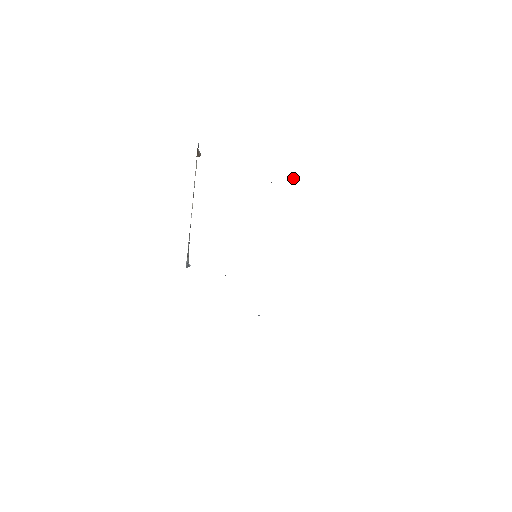
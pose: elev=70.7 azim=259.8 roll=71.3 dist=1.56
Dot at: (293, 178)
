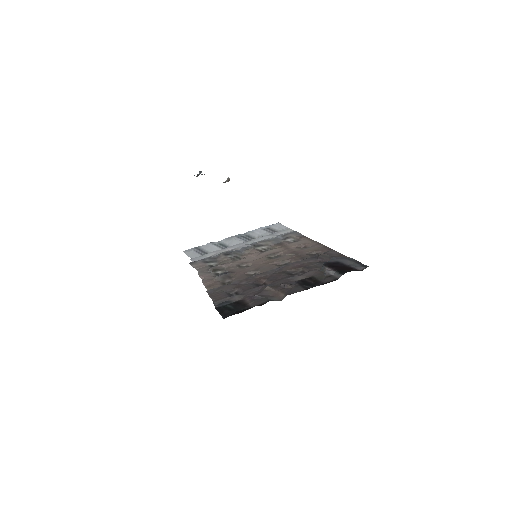
Dot at: (326, 267)
